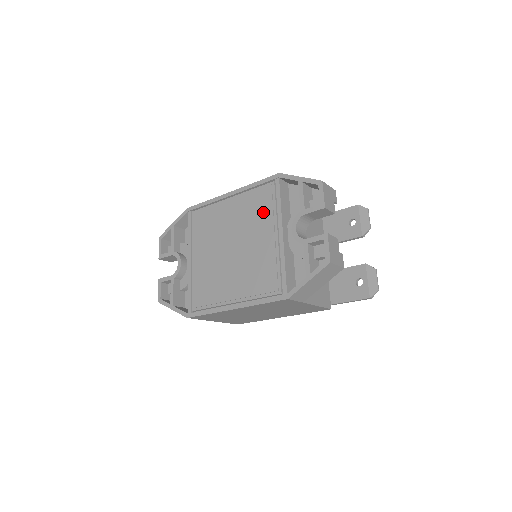
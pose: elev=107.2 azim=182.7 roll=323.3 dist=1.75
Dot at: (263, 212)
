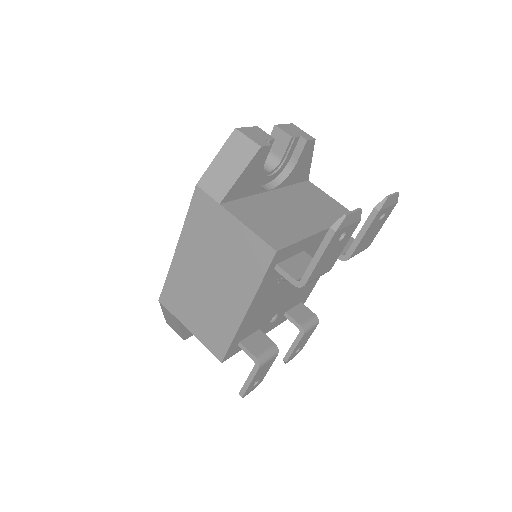
Dot at: occluded
